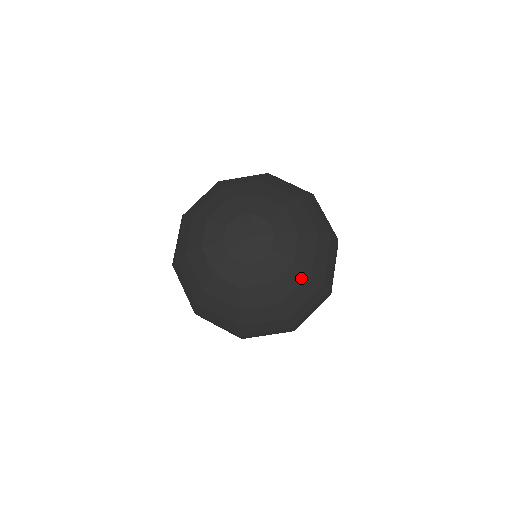
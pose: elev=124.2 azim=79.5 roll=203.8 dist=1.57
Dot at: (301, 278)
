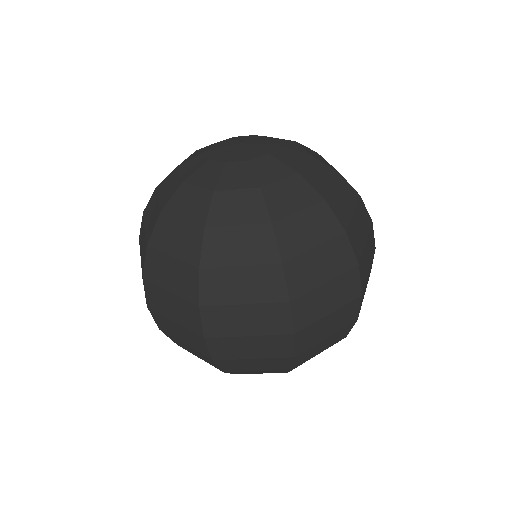
Dot at: (307, 199)
